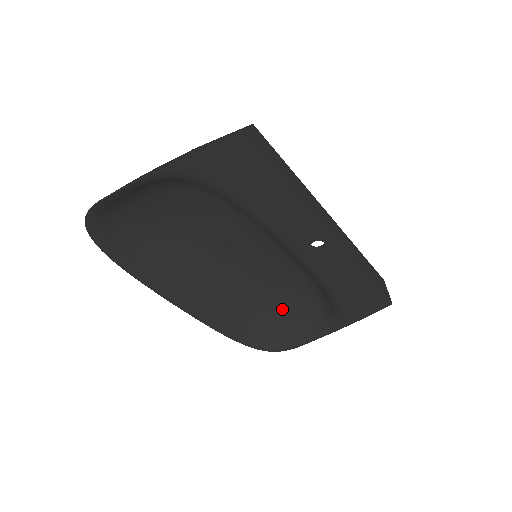
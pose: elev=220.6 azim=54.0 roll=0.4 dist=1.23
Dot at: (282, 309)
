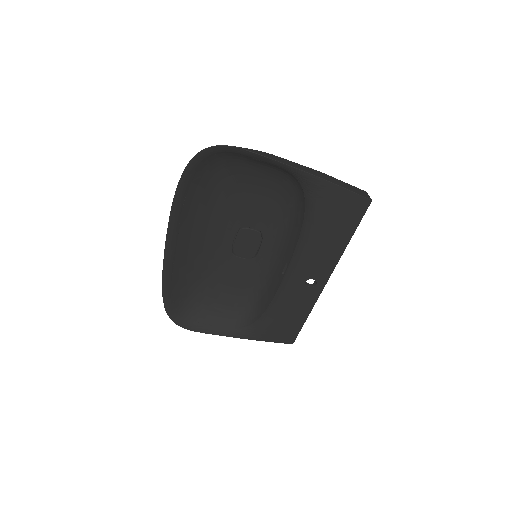
Dot at: (212, 297)
